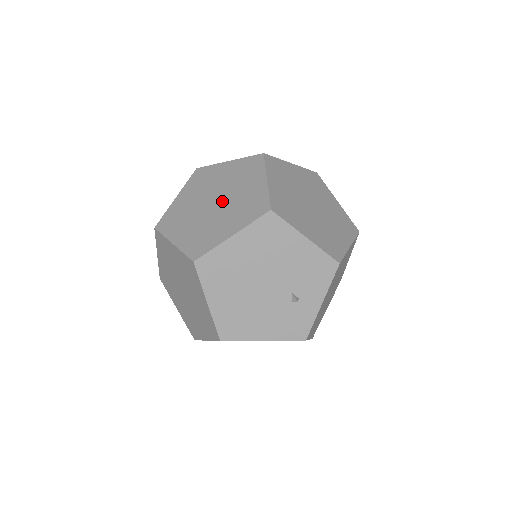
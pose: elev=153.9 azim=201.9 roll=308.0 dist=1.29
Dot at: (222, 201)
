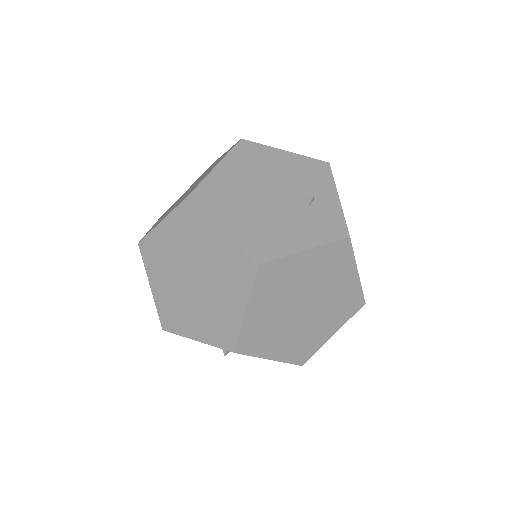
Dot at: occluded
